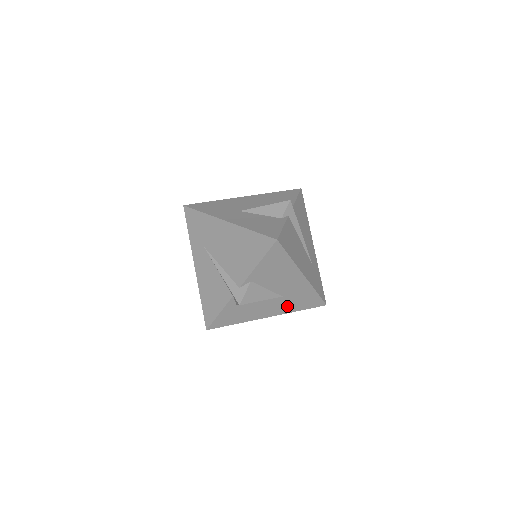
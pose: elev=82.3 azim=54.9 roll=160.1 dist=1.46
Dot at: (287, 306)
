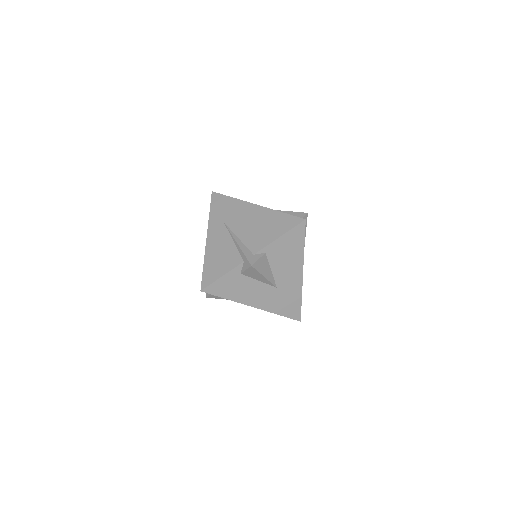
Dot at: (273, 303)
